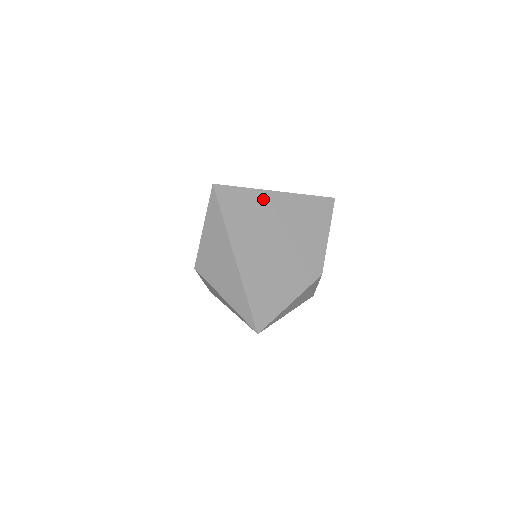
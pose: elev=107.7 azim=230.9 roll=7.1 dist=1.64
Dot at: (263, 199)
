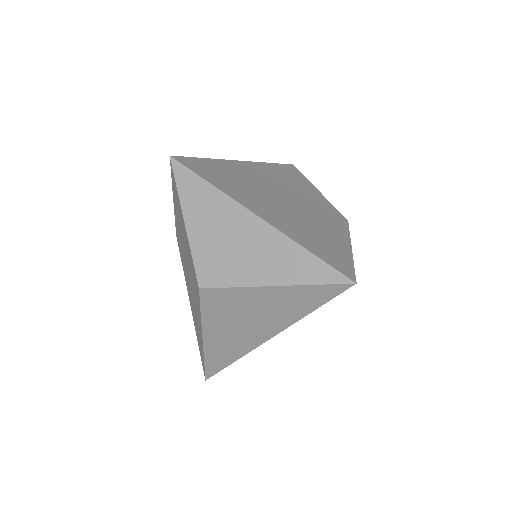
Dot at: (233, 167)
